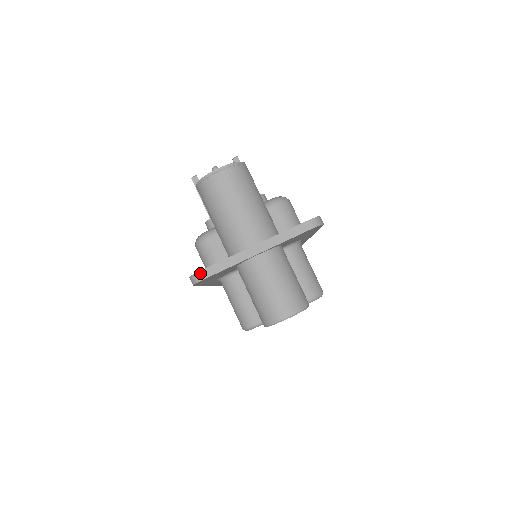
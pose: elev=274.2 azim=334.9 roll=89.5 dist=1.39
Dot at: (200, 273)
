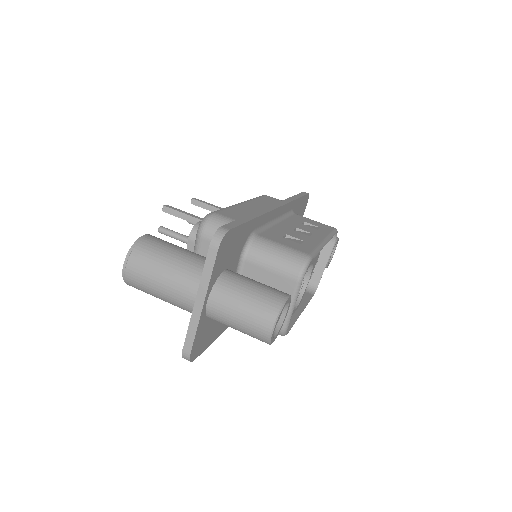
Dot at: (183, 354)
